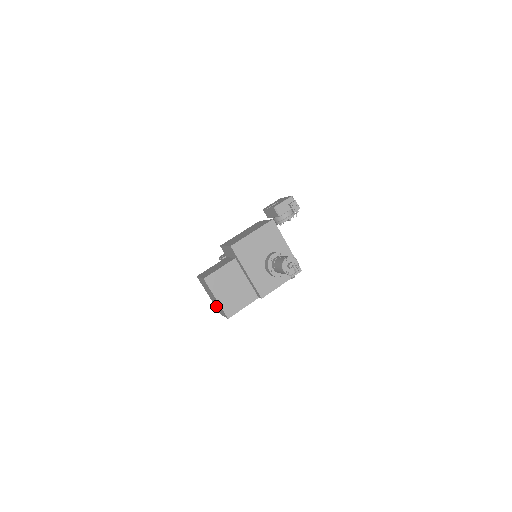
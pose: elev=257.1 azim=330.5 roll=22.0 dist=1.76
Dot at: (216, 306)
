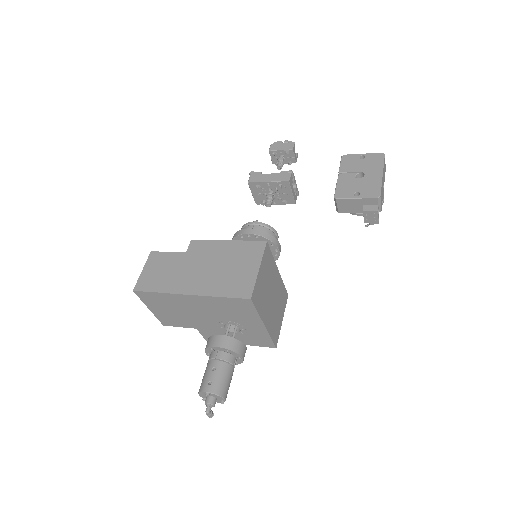
Dot at: occluded
